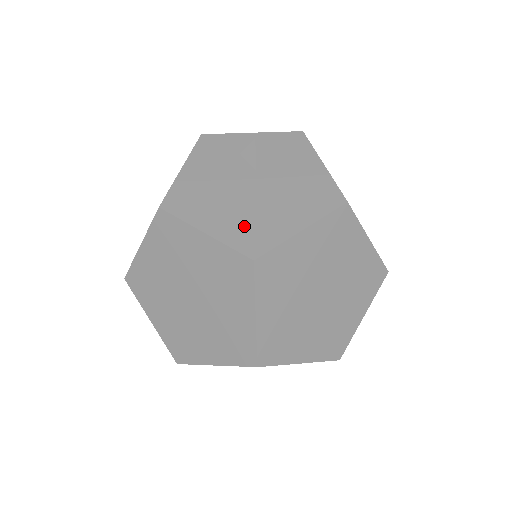
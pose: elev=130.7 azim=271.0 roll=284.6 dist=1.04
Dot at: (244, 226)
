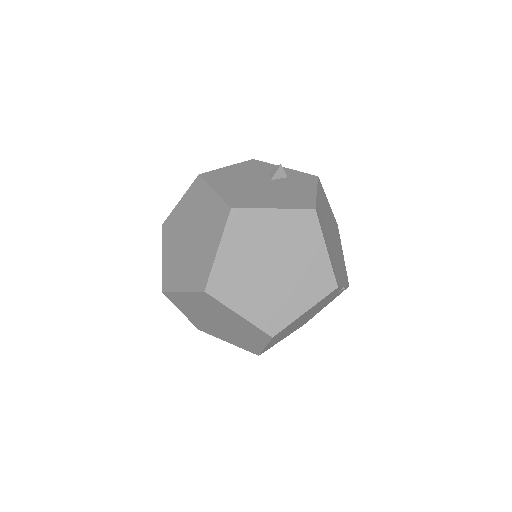
Dot at: (240, 196)
